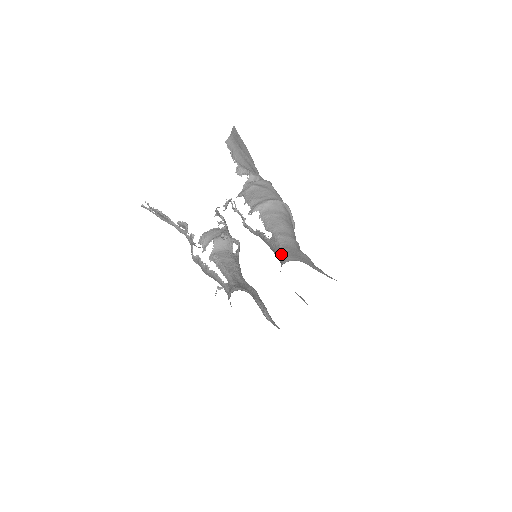
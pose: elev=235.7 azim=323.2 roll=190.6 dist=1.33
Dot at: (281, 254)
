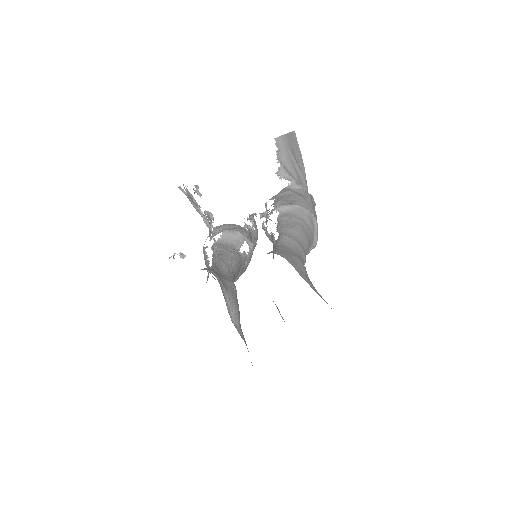
Dot at: occluded
